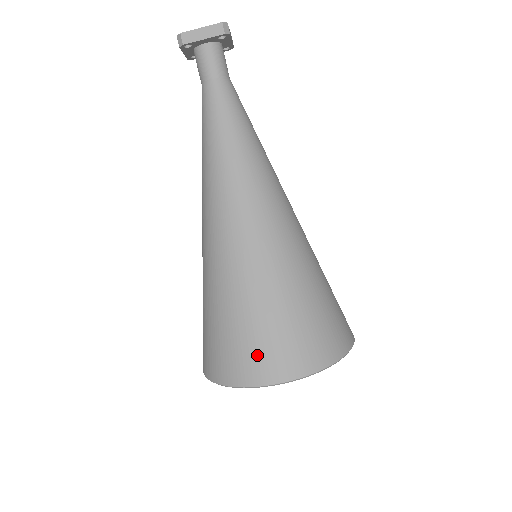
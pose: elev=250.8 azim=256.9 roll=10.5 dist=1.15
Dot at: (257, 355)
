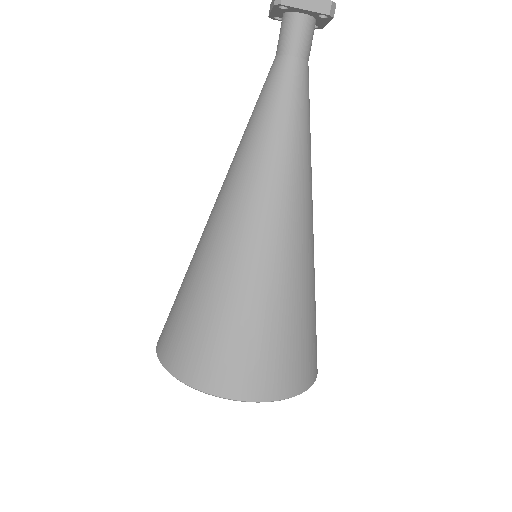
Dot at: (231, 366)
